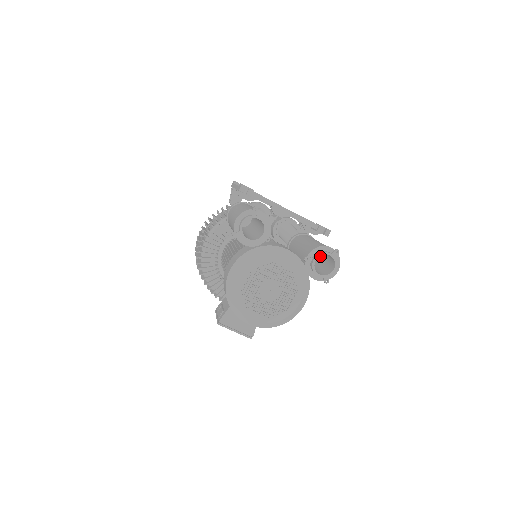
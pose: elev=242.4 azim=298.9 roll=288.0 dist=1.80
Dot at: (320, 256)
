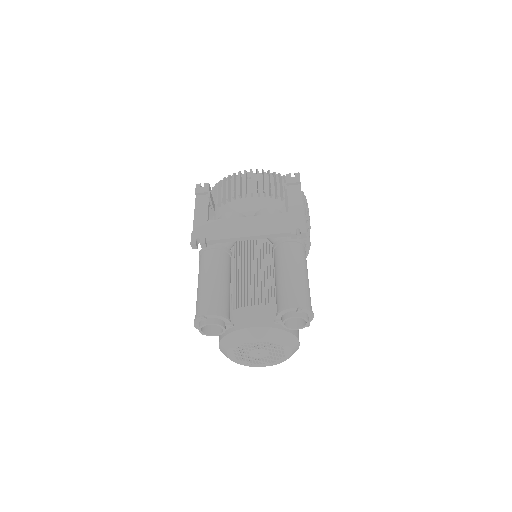
Dot at: occluded
